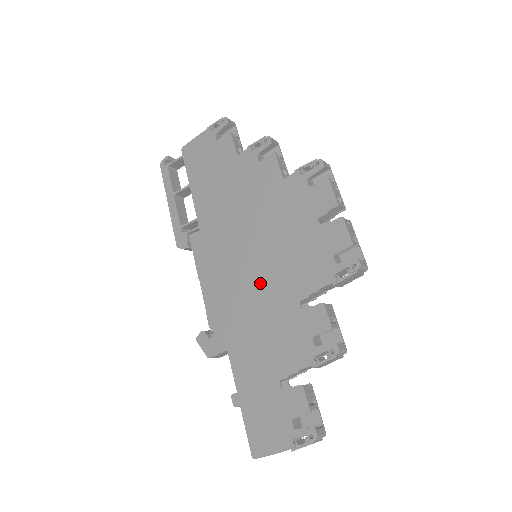
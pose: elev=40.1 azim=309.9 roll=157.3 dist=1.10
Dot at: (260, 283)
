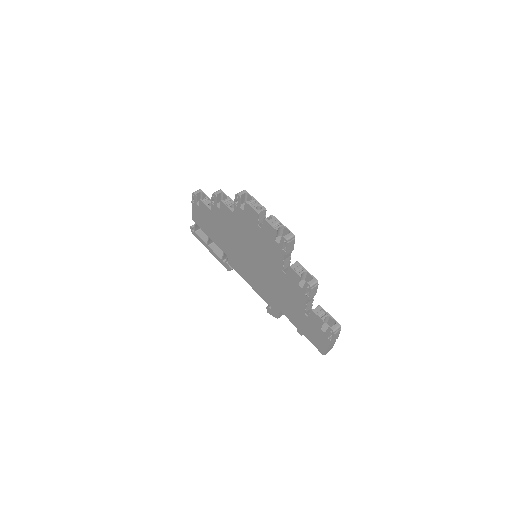
Dot at: (265, 270)
